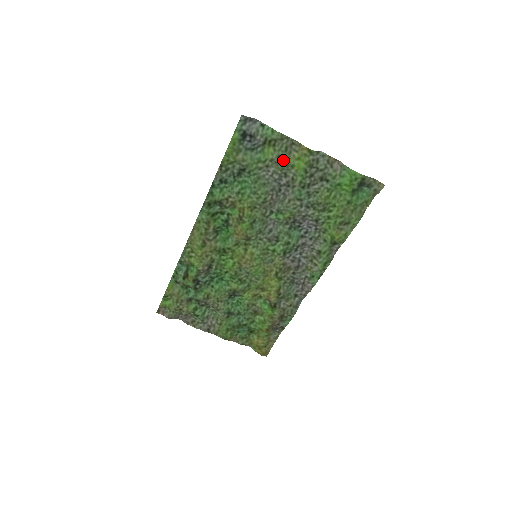
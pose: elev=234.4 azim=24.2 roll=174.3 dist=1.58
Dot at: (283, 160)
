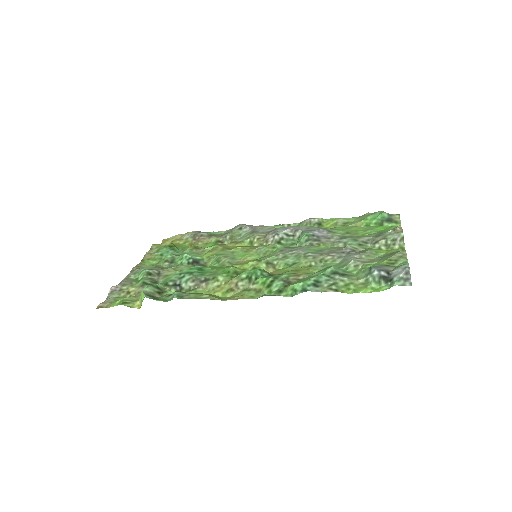
Dot at: (380, 258)
